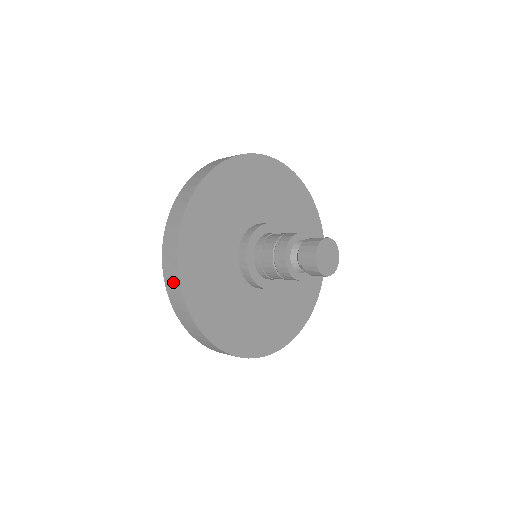
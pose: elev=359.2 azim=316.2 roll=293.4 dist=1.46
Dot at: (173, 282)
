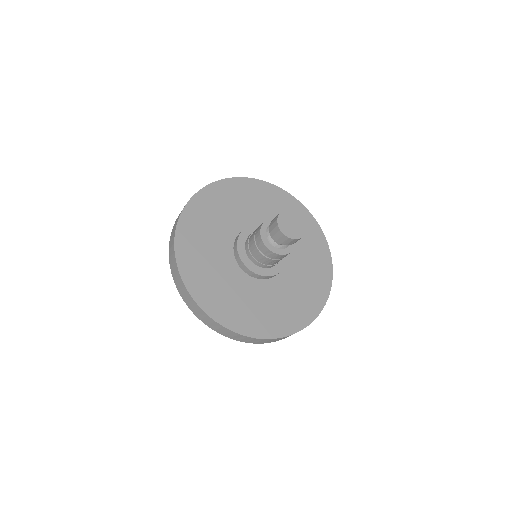
Dot at: (213, 324)
